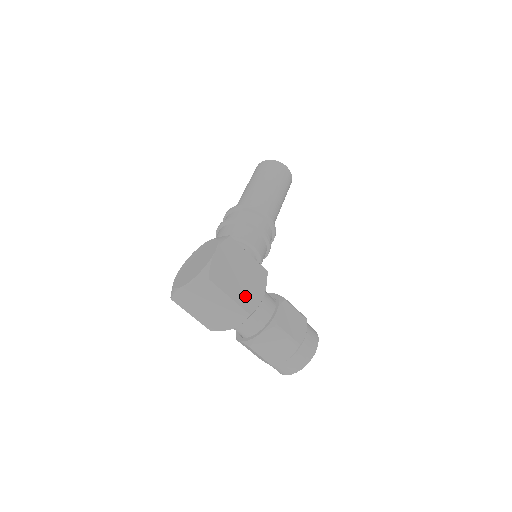
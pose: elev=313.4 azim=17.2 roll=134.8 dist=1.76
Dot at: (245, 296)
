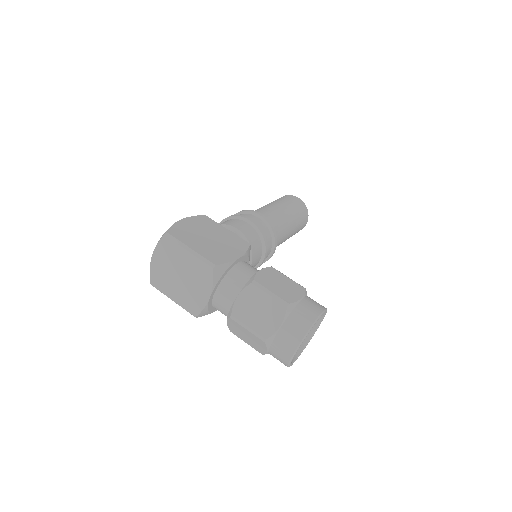
Dot at: (212, 252)
